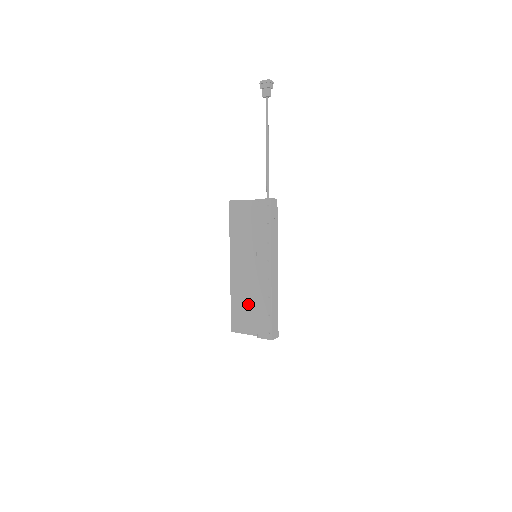
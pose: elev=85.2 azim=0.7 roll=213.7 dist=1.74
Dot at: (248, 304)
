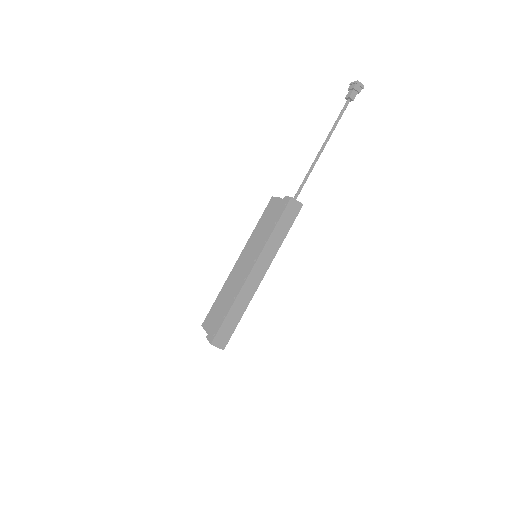
Dot at: (224, 302)
